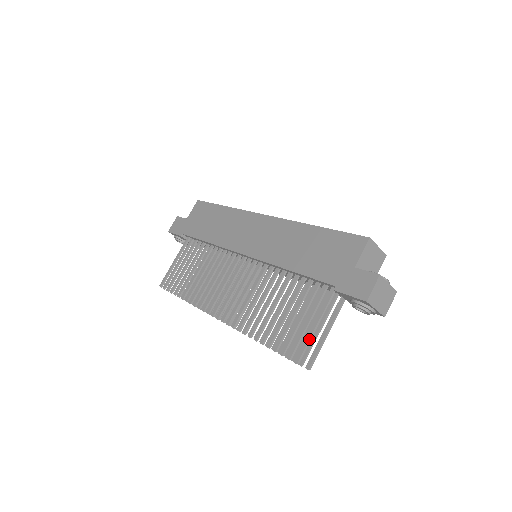
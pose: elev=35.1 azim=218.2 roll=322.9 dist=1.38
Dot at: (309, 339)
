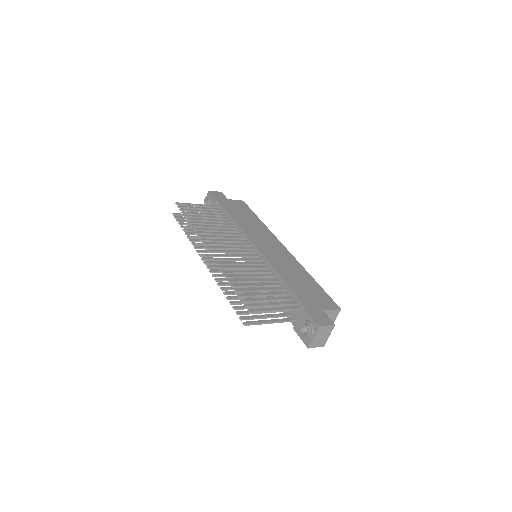
Dot at: (267, 310)
